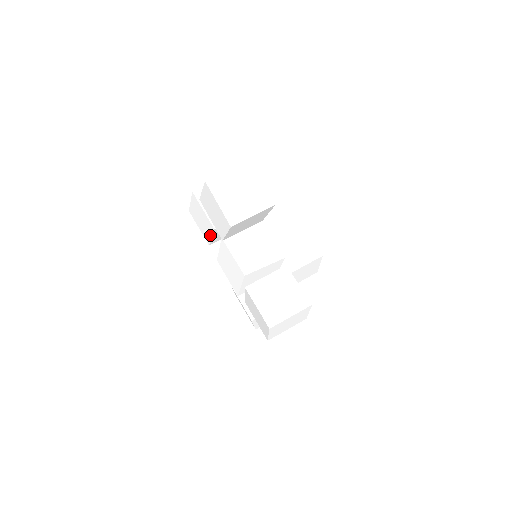
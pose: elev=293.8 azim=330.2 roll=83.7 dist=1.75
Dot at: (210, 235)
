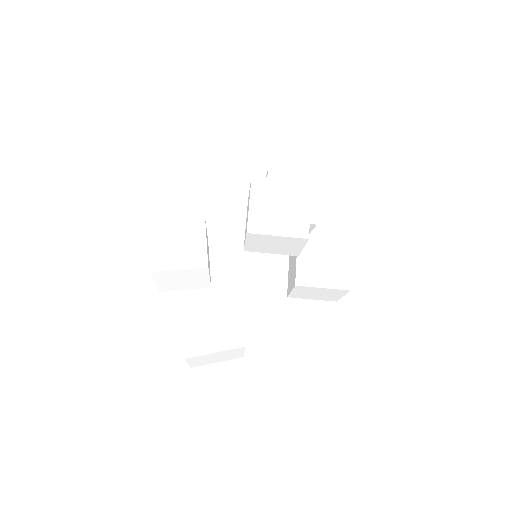
Dot at: occluded
